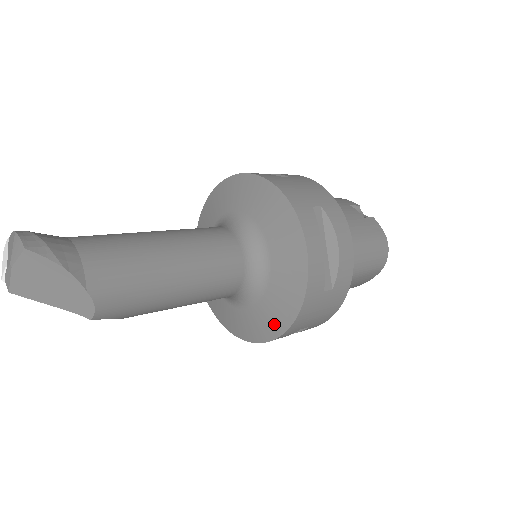
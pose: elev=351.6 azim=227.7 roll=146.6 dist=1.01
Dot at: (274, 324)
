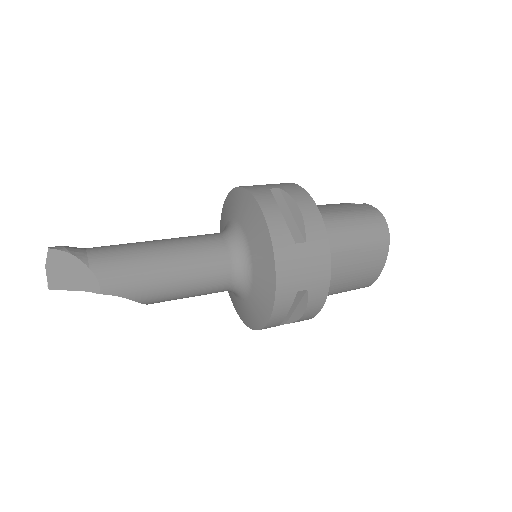
Dot at: (267, 289)
